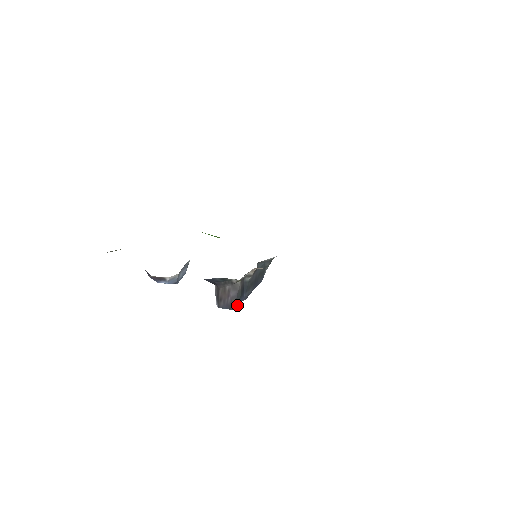
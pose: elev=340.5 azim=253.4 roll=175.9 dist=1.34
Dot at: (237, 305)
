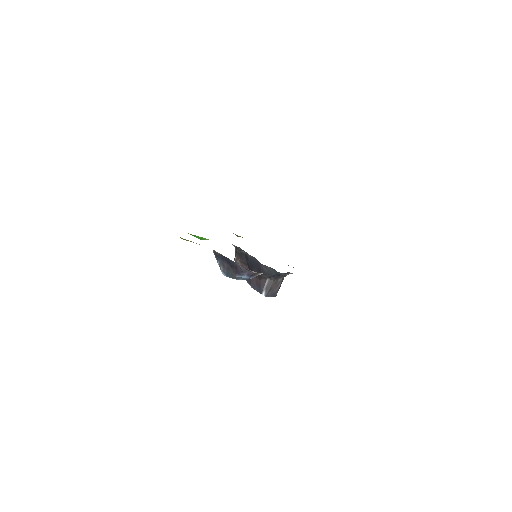
Dot at: occluded
